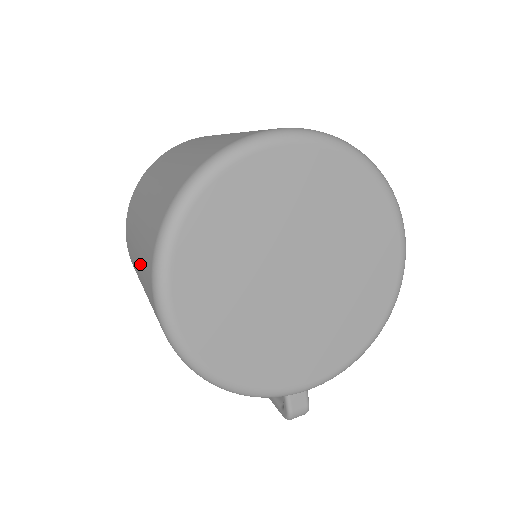
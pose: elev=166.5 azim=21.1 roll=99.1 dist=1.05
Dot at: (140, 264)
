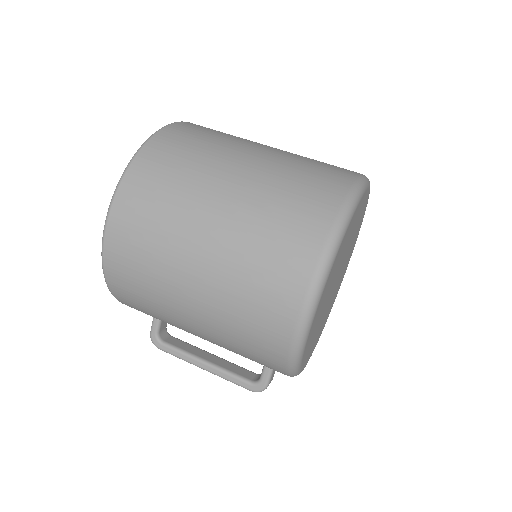
Dot at: (234, 266)
